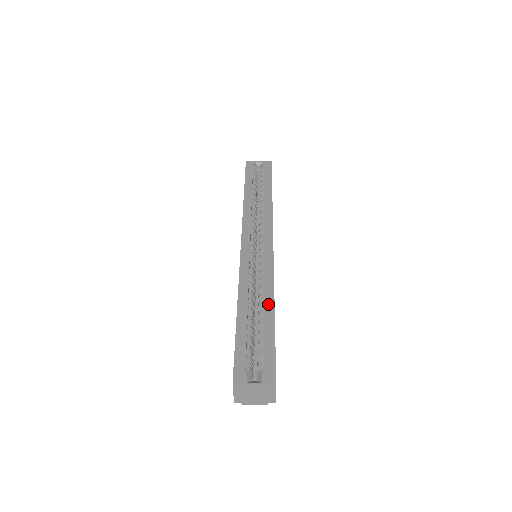
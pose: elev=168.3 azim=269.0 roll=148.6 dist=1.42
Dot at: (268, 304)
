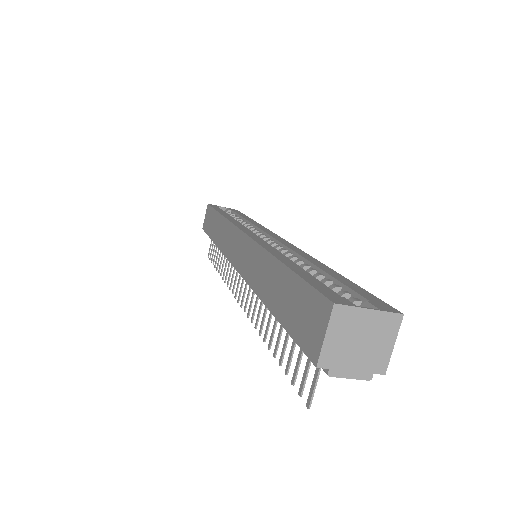
Dot at: (318, 264)
